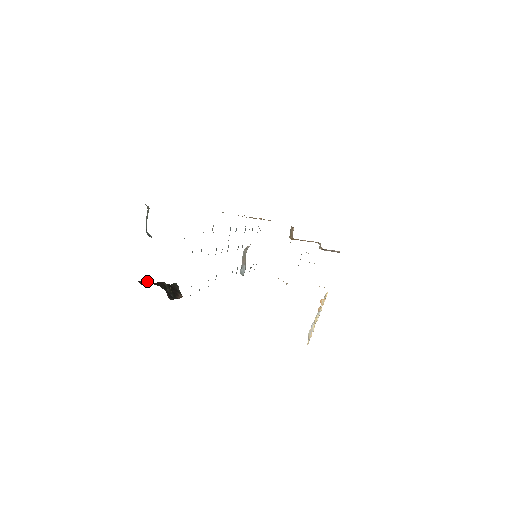
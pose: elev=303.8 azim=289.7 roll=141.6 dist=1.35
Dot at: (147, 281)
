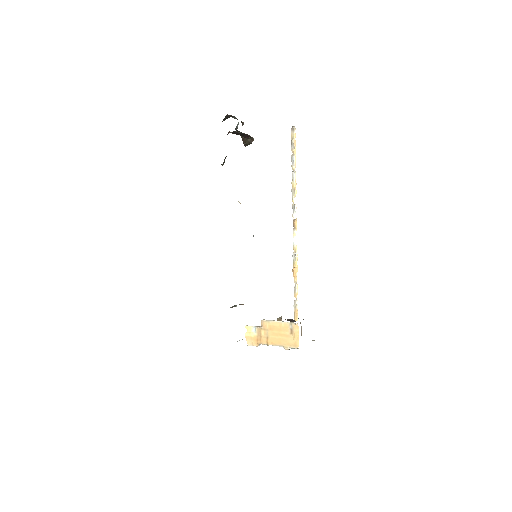
Dot at: occluded
